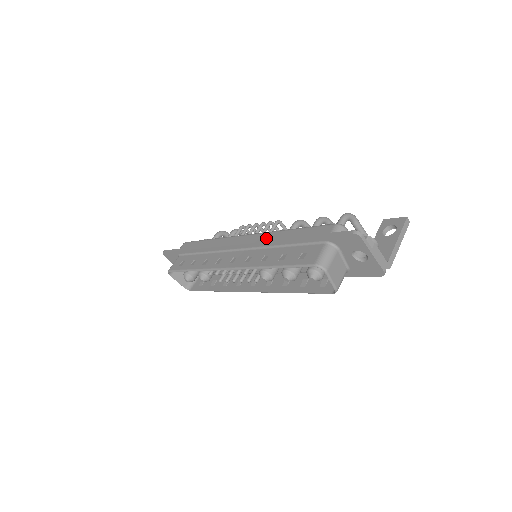
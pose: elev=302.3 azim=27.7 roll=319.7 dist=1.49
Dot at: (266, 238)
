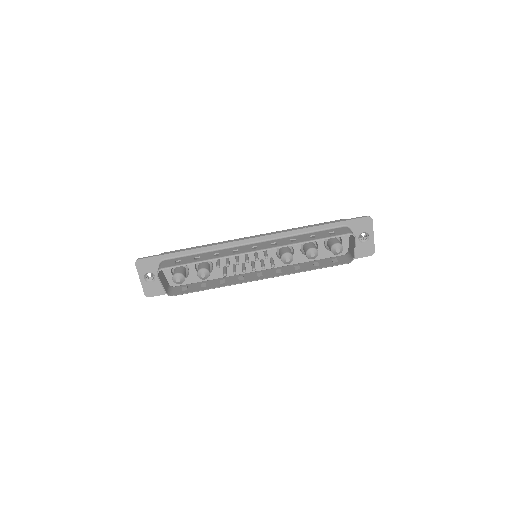
Dot at: occluded
